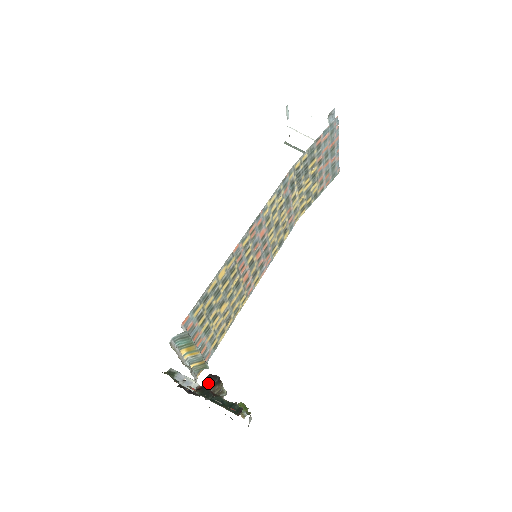
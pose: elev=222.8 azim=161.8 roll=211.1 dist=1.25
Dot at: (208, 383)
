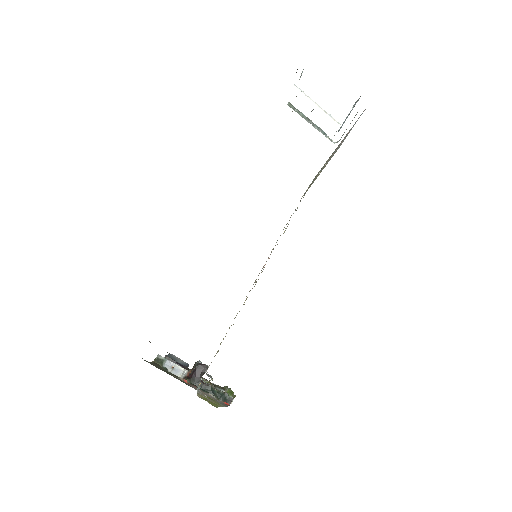
Dot at: (198, 372)
